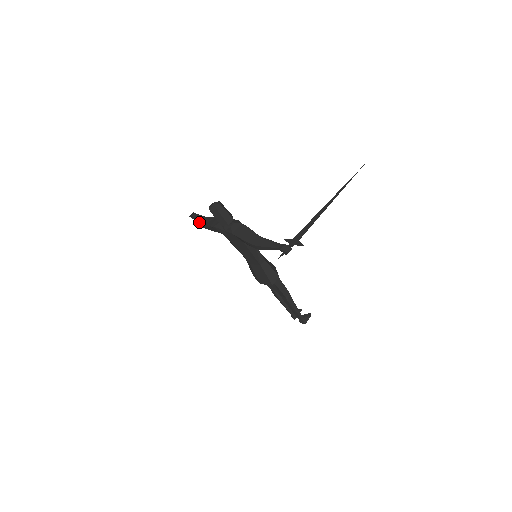
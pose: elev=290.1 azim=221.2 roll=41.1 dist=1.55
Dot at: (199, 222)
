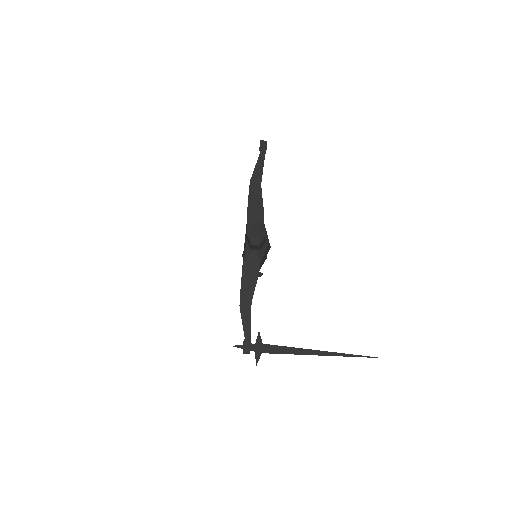
Dot at: (252, 177)
